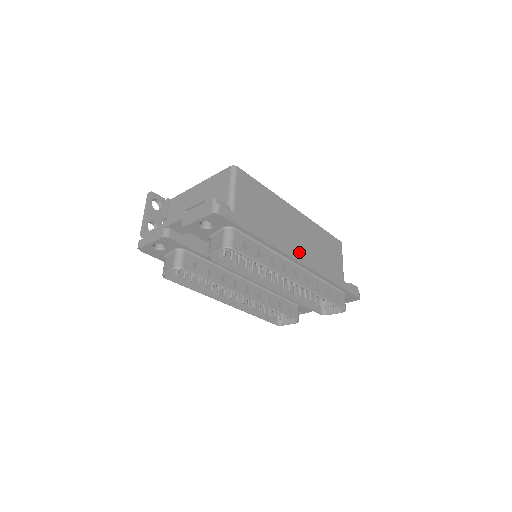
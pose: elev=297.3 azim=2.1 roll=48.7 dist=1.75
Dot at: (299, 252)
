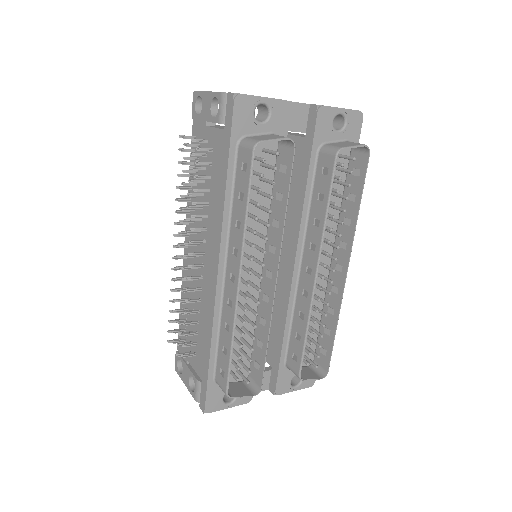
Dot at: occluded
